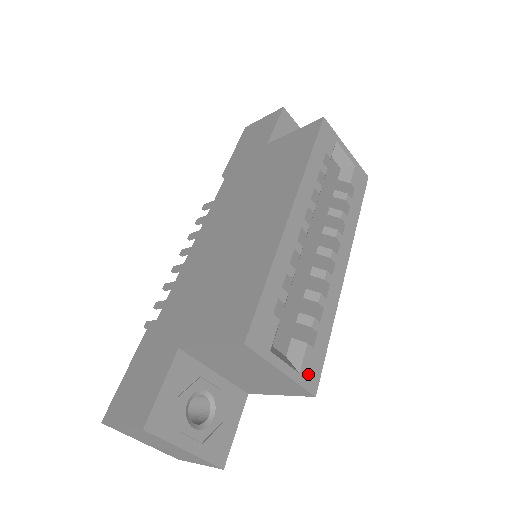
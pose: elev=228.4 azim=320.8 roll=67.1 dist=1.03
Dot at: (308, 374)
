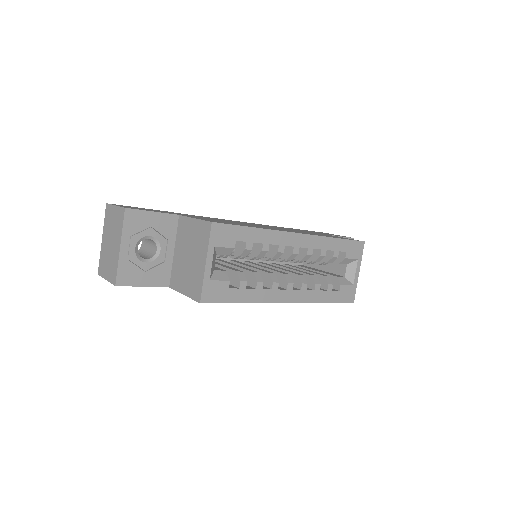
Dot at: (212, 289)
